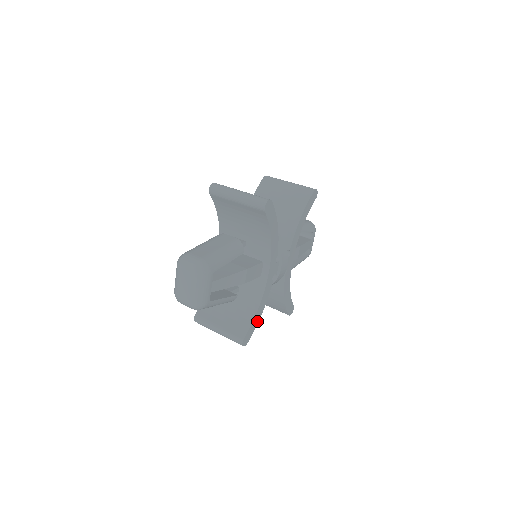
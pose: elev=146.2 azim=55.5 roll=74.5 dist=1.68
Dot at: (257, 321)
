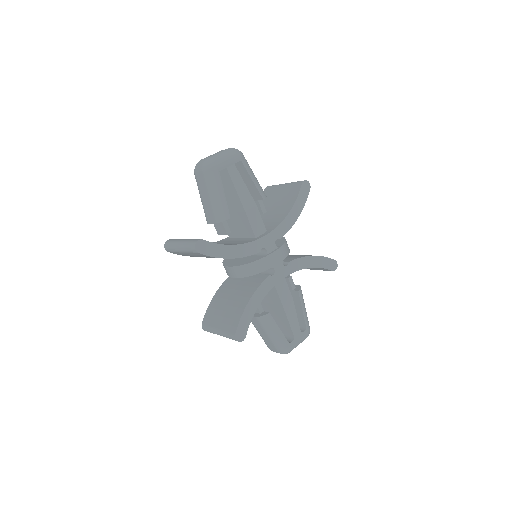
Dot at: (222, 255)
